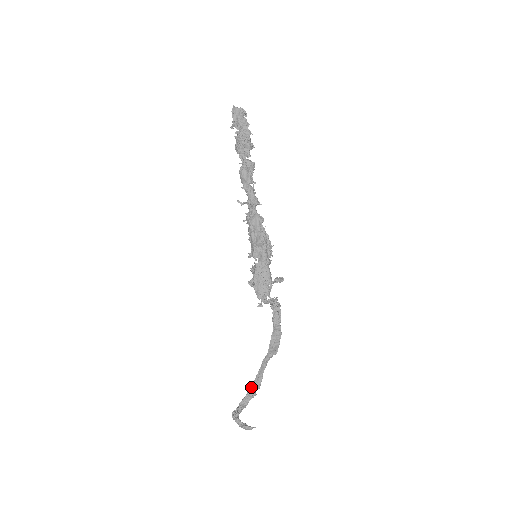
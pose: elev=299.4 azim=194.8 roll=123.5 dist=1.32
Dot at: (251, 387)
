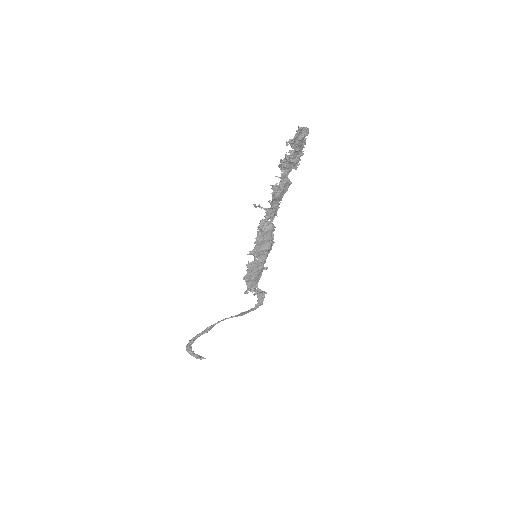
Dot at: (206, 330)
